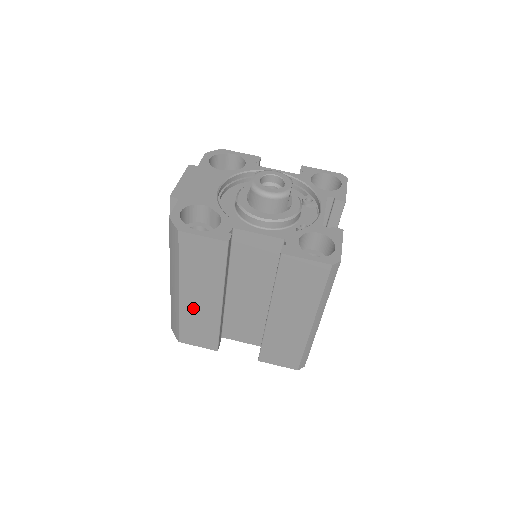
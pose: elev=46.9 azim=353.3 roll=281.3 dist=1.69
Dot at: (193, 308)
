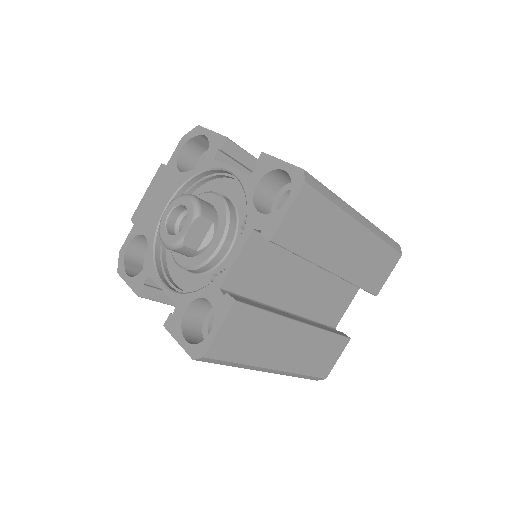
Dot at: occluded
